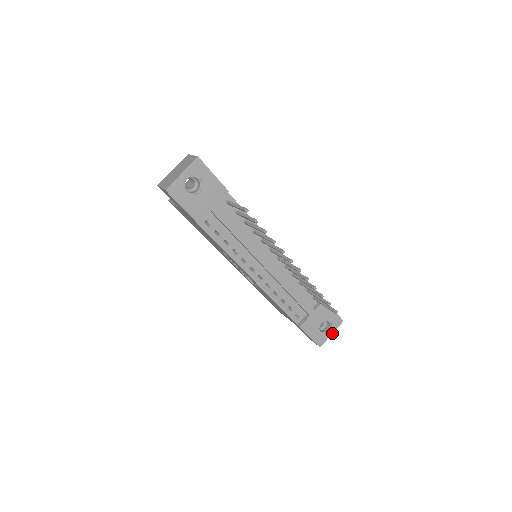
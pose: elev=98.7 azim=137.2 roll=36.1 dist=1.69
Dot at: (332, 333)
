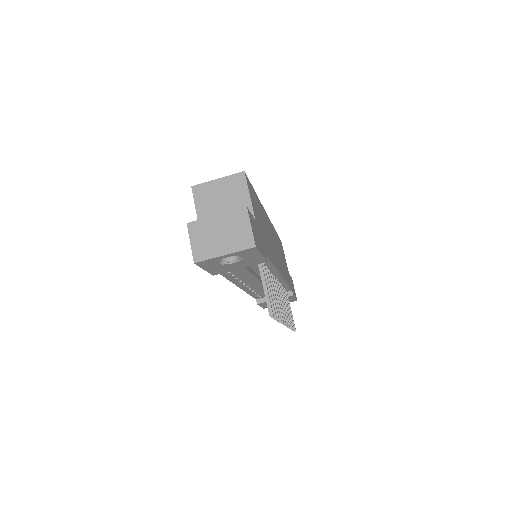
Dot at: occluded
